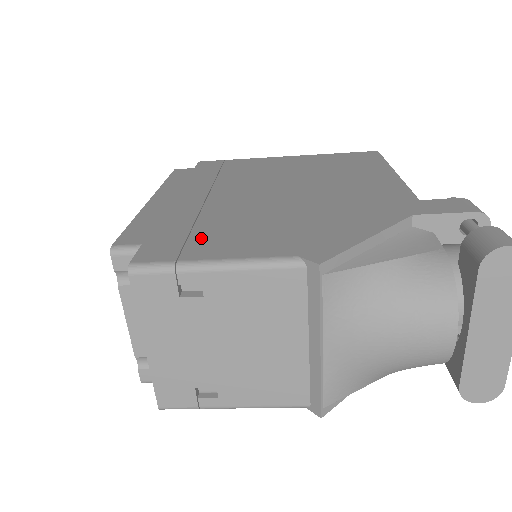
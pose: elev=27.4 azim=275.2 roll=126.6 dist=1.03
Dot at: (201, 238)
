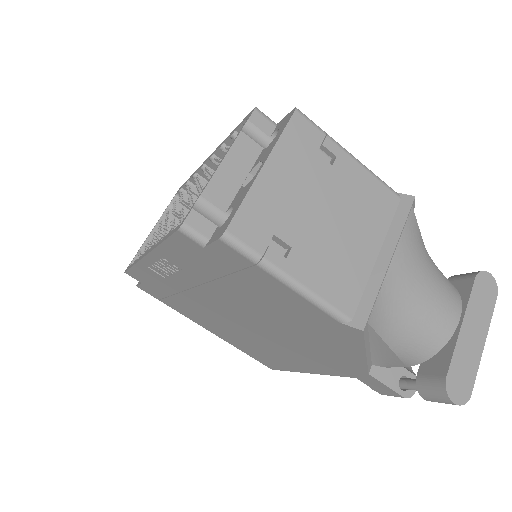
Dot at: occluded
